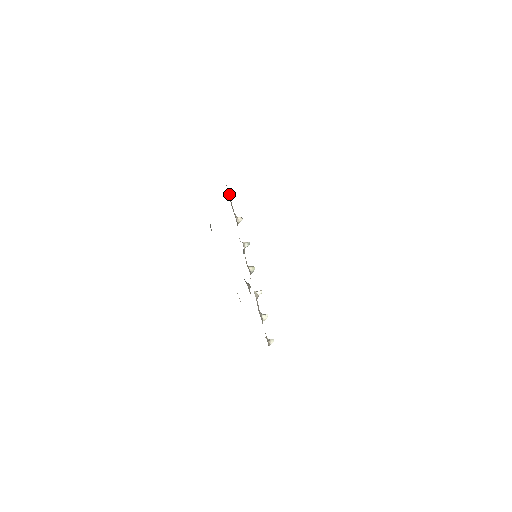
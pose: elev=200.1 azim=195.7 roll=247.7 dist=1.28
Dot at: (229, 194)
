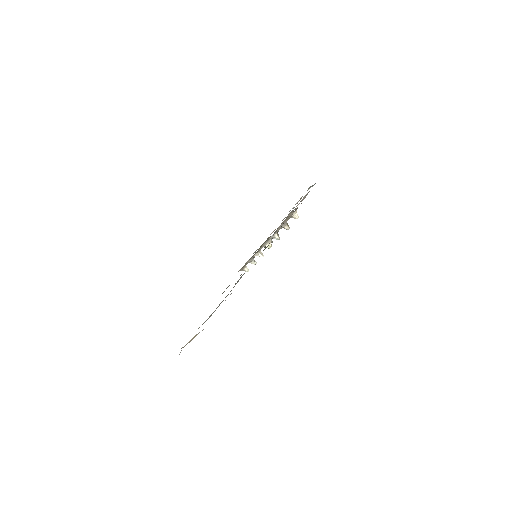
Dot at: (290, 216)
